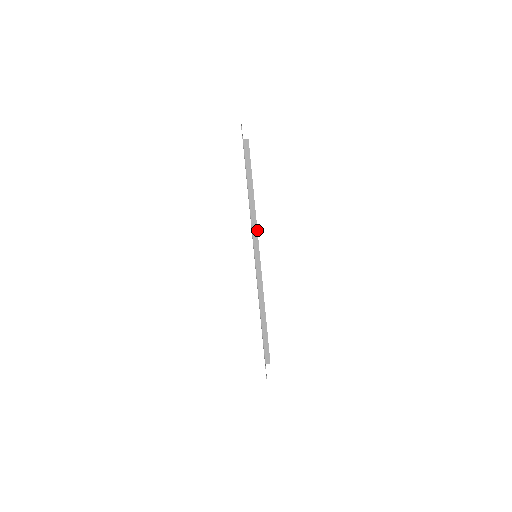
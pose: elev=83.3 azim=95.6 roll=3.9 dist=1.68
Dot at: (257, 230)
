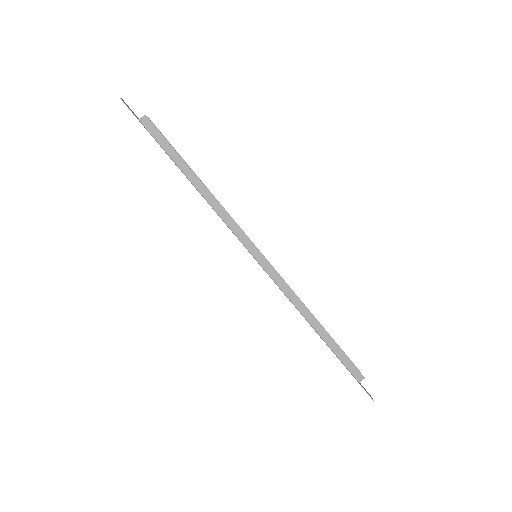
Dot at: (235, 222)
